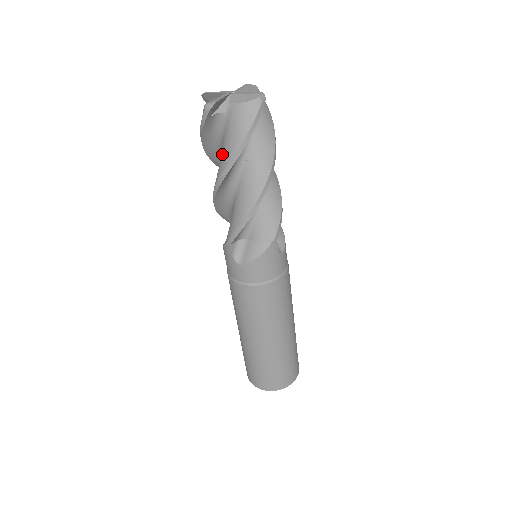
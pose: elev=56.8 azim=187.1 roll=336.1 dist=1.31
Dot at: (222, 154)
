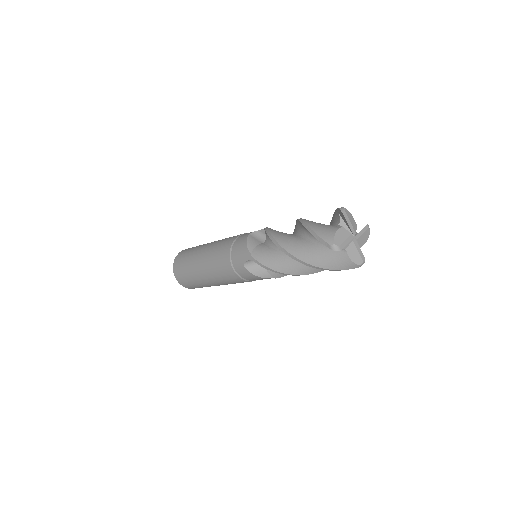
Dot at: (308, 250)
